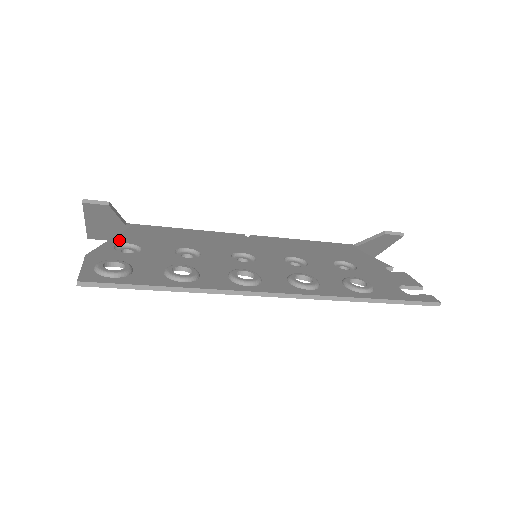
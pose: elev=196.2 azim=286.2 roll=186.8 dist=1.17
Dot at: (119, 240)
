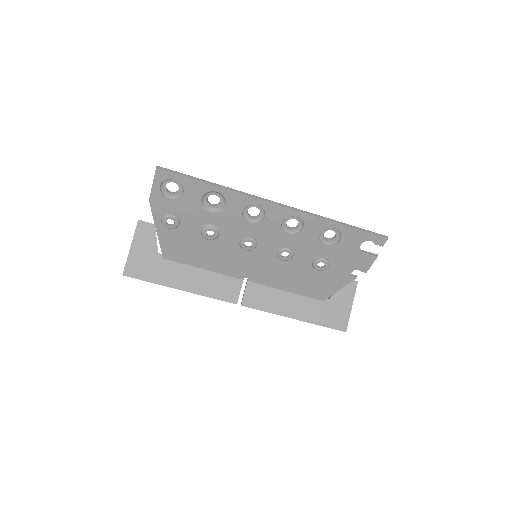
Dot at: (162, 228)
